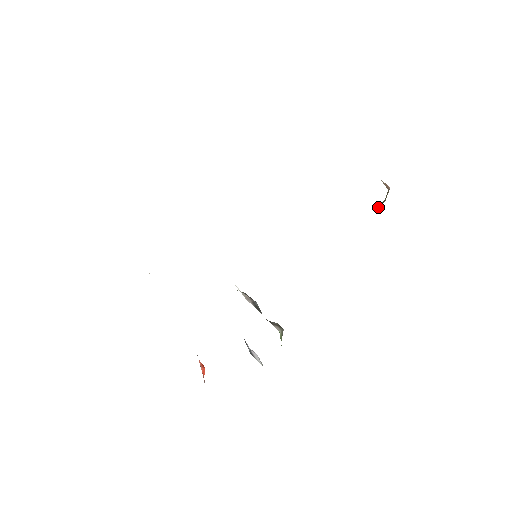
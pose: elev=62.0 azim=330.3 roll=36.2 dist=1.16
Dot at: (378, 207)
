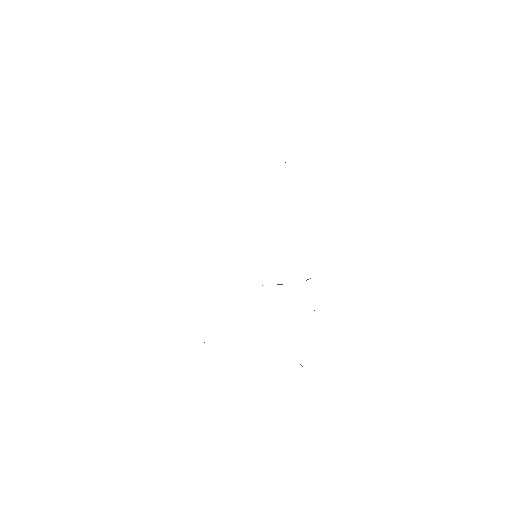
Dot at: occluded
